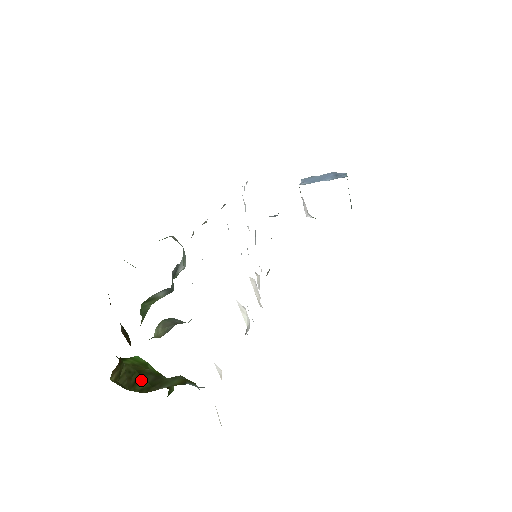
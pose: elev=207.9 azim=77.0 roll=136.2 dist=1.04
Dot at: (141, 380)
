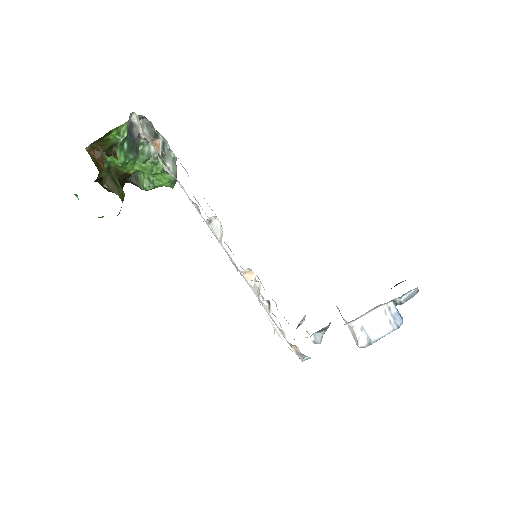
Dot at: occluded
